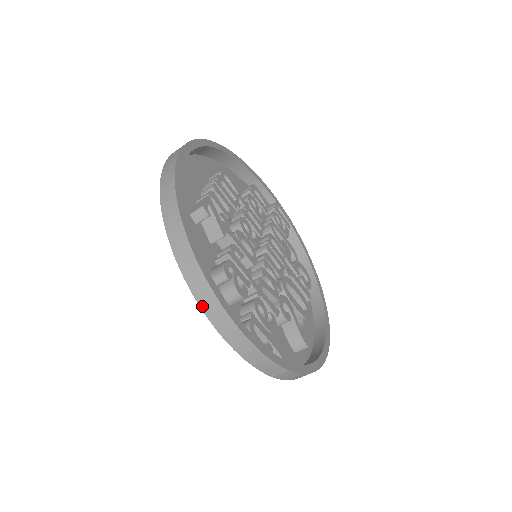
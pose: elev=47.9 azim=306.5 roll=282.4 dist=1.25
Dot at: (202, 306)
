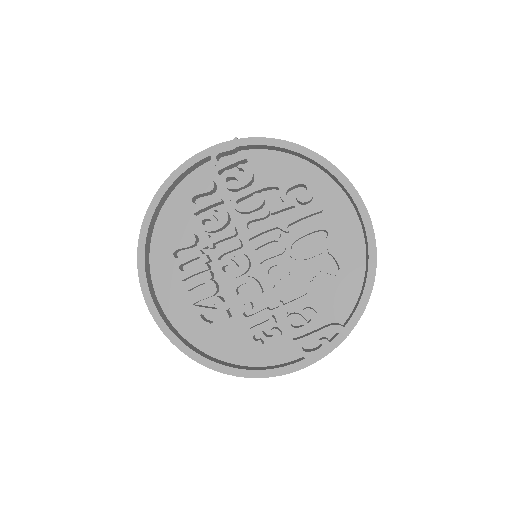
Dot at: occluded
